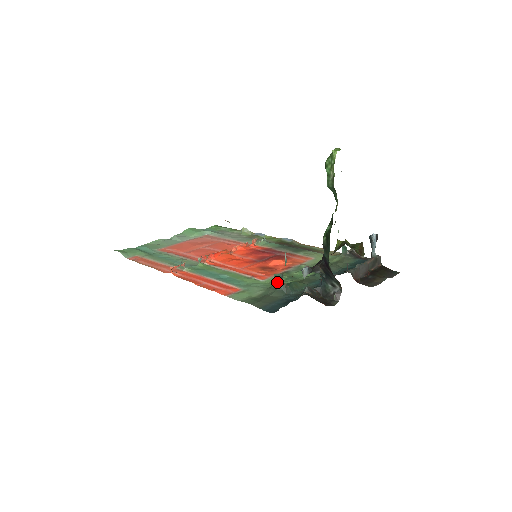
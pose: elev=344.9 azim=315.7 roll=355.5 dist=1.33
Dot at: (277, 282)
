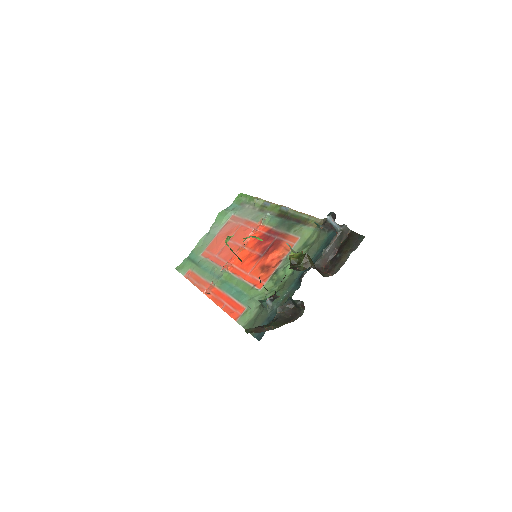
Dot at: (261, 303)
